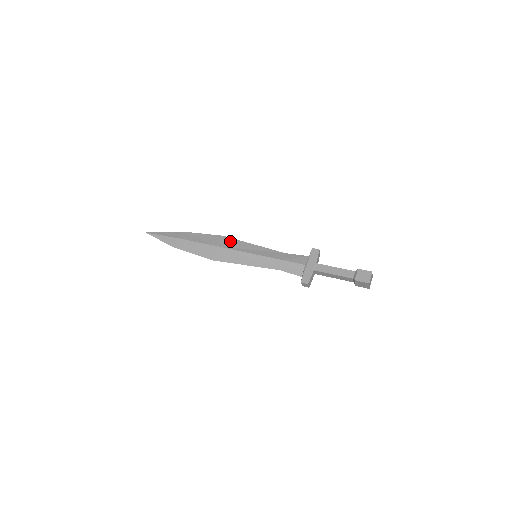
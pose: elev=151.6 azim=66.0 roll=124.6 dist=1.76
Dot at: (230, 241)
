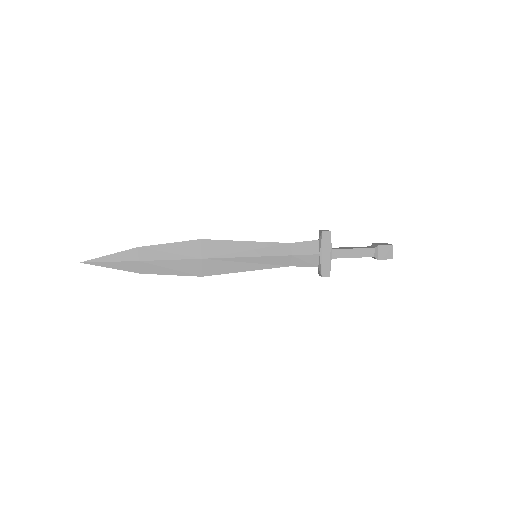
Dot at: (215, 245)
